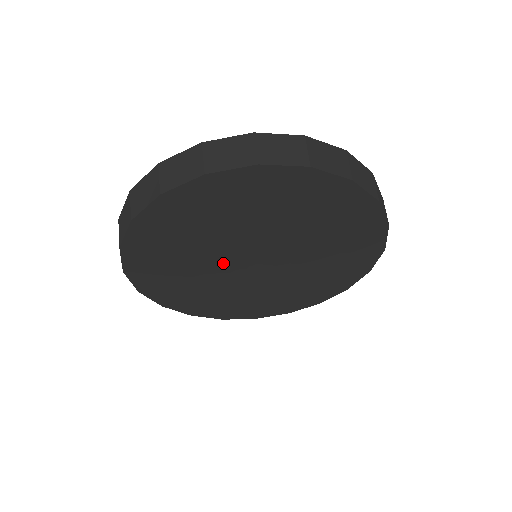
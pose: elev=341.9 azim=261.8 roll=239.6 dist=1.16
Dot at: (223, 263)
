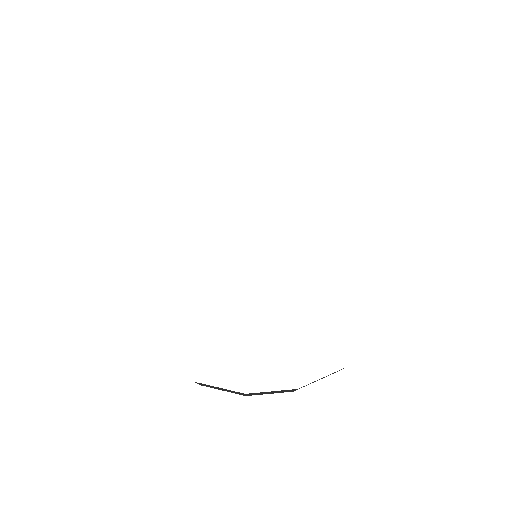
Dot at: occluded
